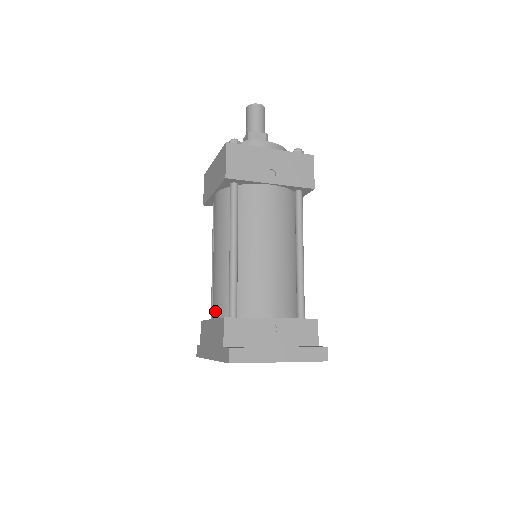
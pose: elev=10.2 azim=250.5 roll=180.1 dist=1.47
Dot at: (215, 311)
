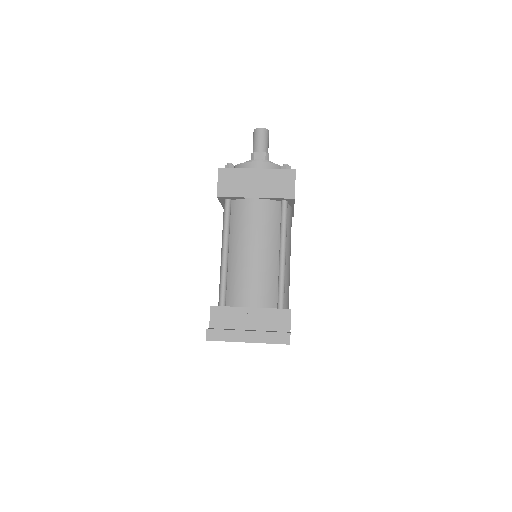
Dot at: occluded
